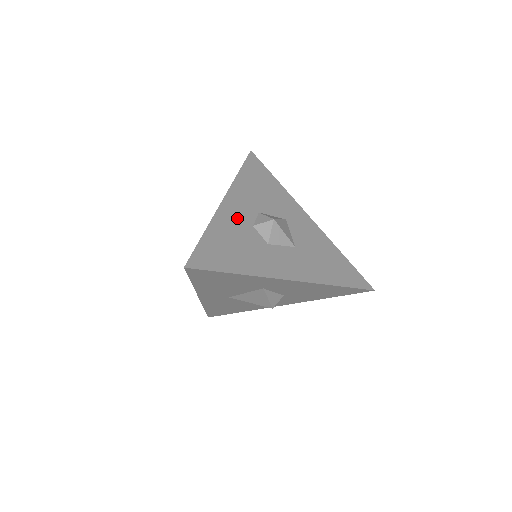
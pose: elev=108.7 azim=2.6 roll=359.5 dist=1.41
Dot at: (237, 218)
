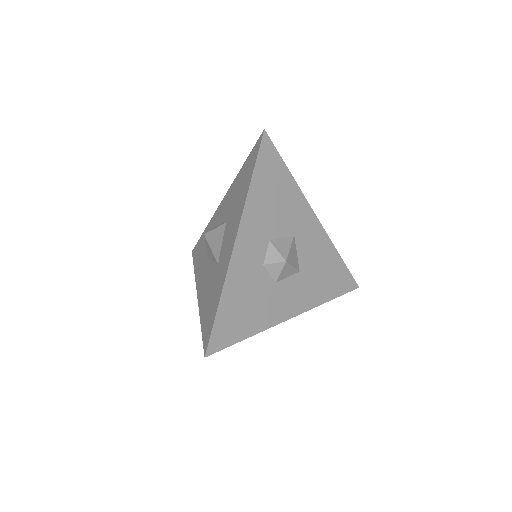
Dot at: (249, 262)
